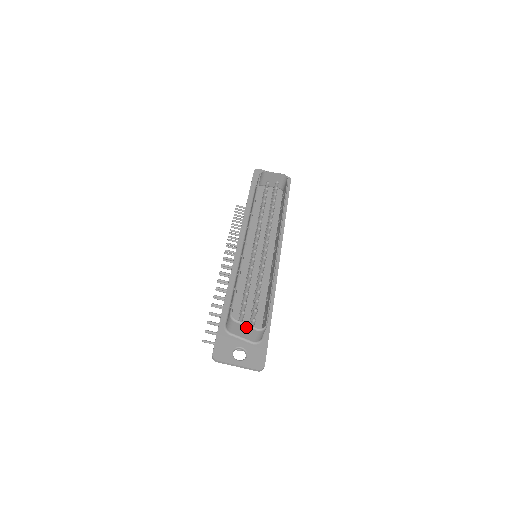
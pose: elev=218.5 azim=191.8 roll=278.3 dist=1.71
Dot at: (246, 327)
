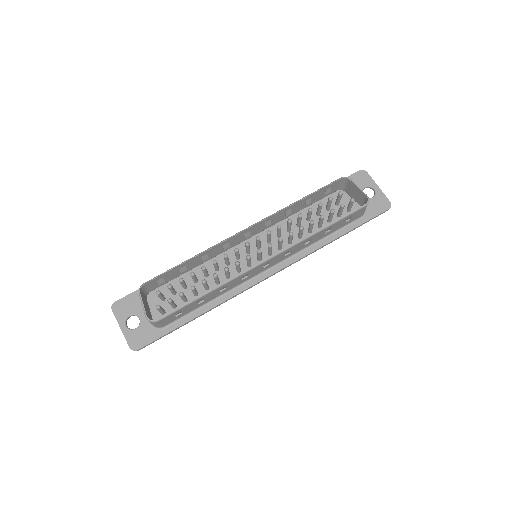
Dot at: (143, 306)
